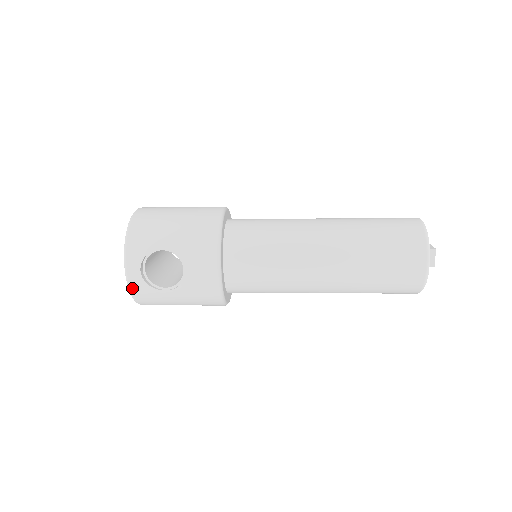
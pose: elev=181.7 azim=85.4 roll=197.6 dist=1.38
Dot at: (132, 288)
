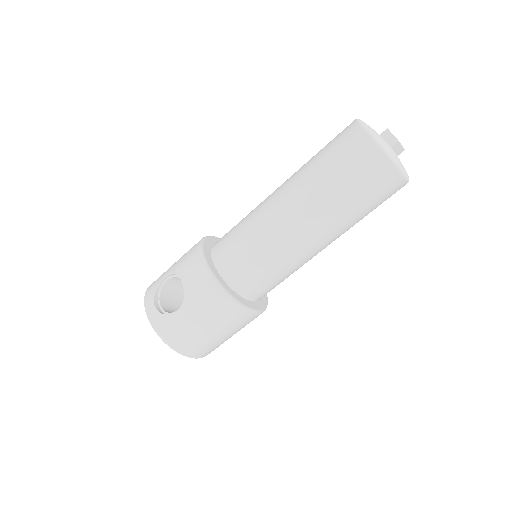
Dot at: (155, 327)
